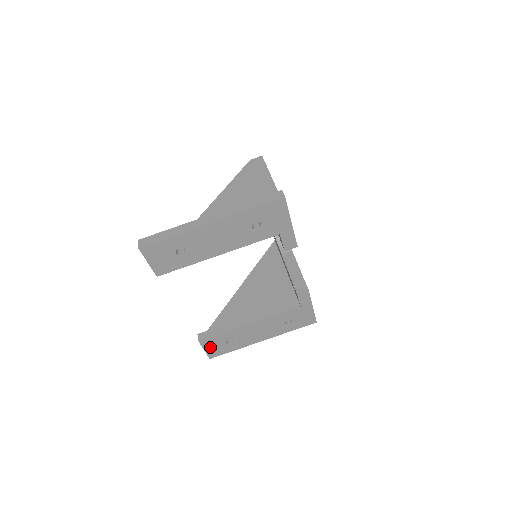
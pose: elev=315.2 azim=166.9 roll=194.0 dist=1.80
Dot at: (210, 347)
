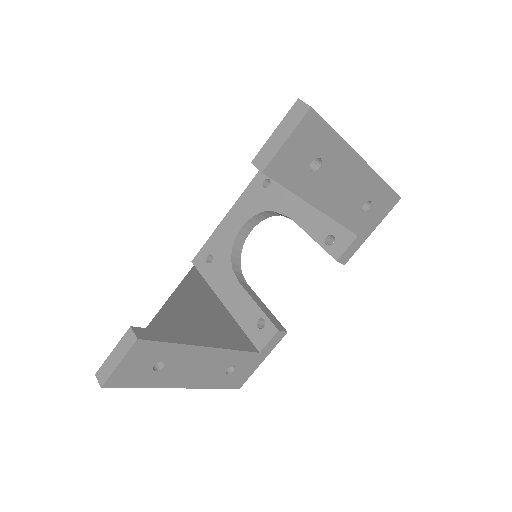
Dot at: (132, 361)
